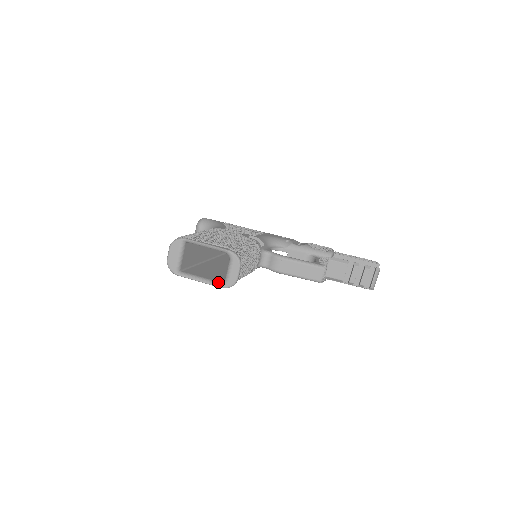
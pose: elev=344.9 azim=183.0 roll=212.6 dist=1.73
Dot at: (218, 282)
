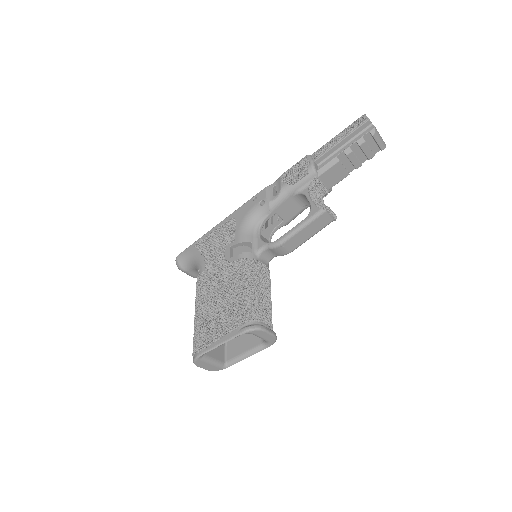
Dot at: (262, 345)
